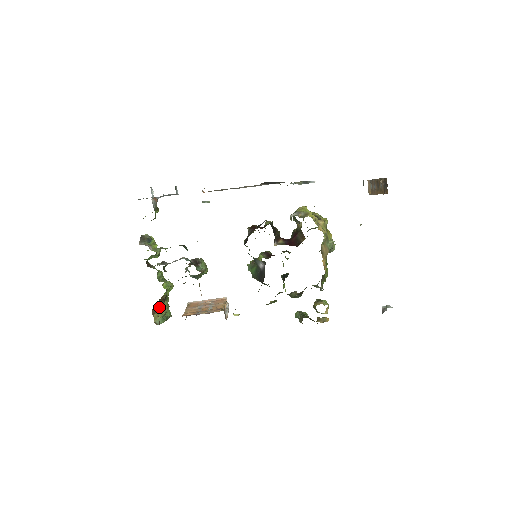
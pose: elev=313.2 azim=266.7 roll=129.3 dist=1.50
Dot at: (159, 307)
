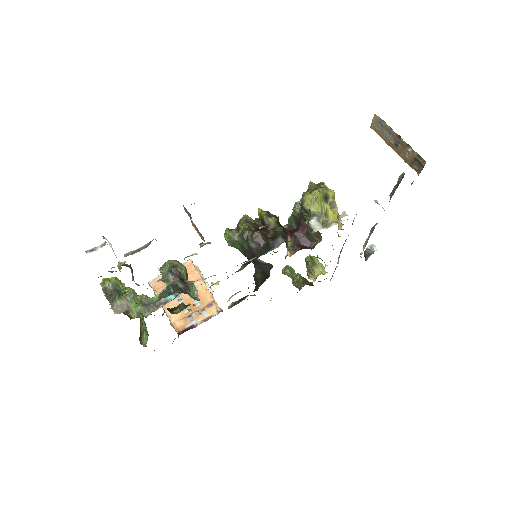
Dot at: occluded
